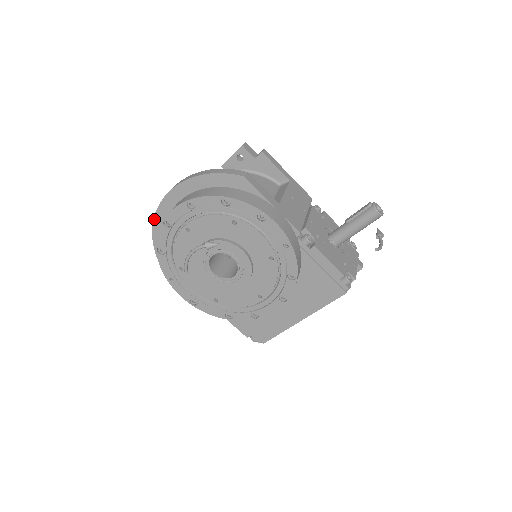
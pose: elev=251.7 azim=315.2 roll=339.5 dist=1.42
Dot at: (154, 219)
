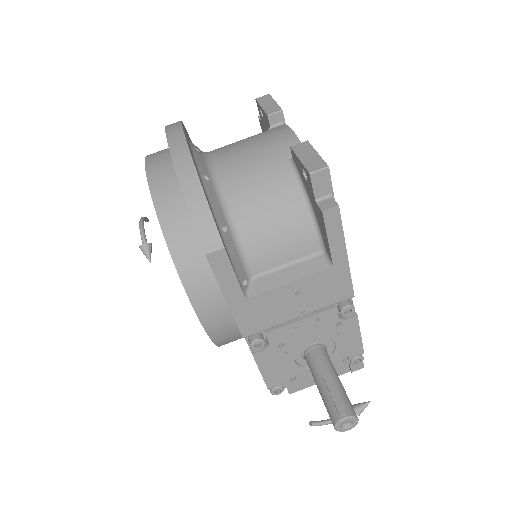
Dot at: occluded
